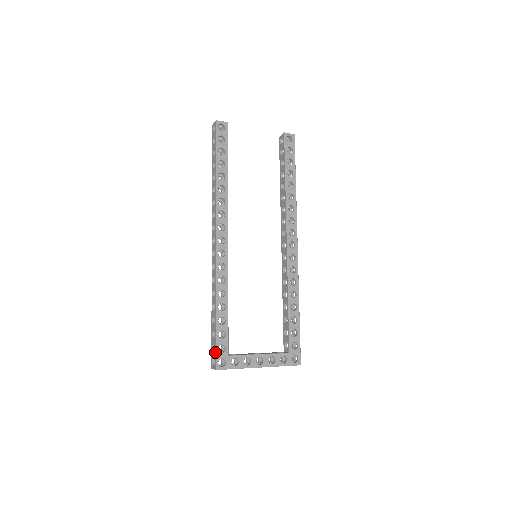
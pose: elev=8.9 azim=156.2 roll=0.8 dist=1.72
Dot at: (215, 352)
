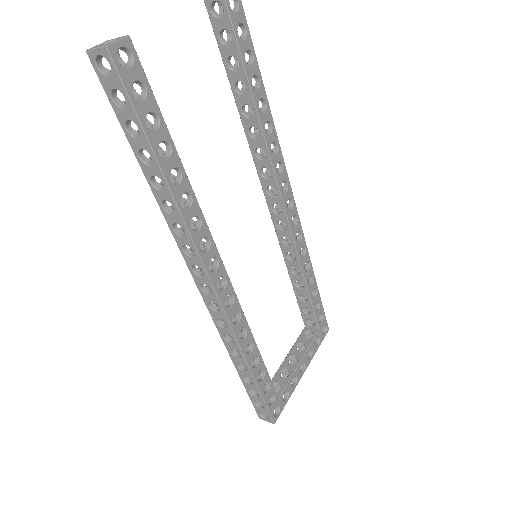
Dot at: (267, 411)
